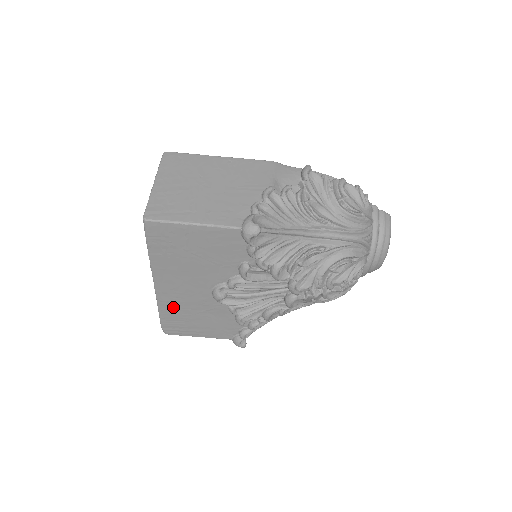
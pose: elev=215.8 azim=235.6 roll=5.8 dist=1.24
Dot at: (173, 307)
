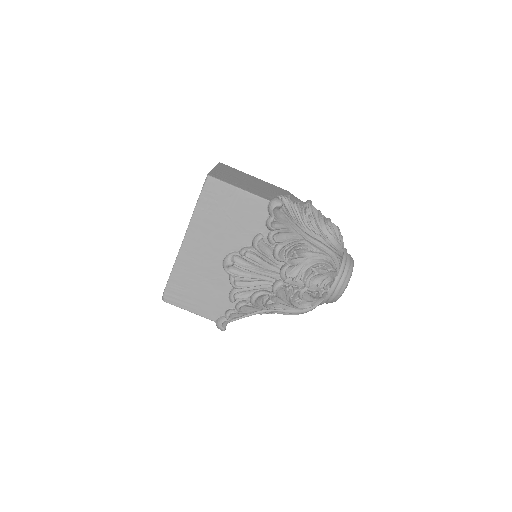
Dot at: (186, 269)
